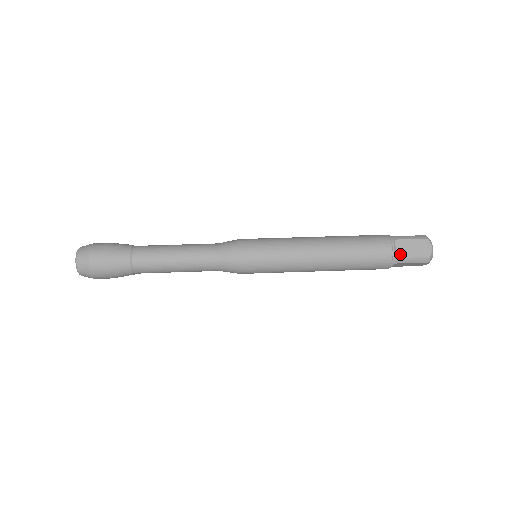
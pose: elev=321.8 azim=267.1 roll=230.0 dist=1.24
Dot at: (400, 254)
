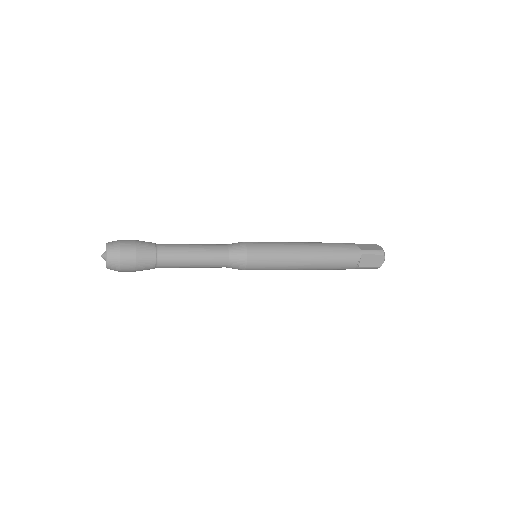
Dot at: (362, 248)
